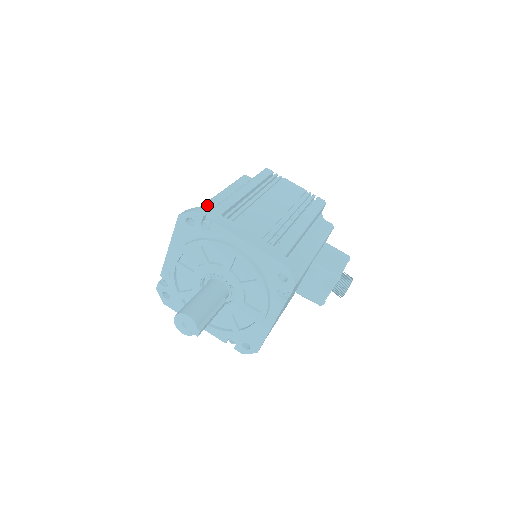
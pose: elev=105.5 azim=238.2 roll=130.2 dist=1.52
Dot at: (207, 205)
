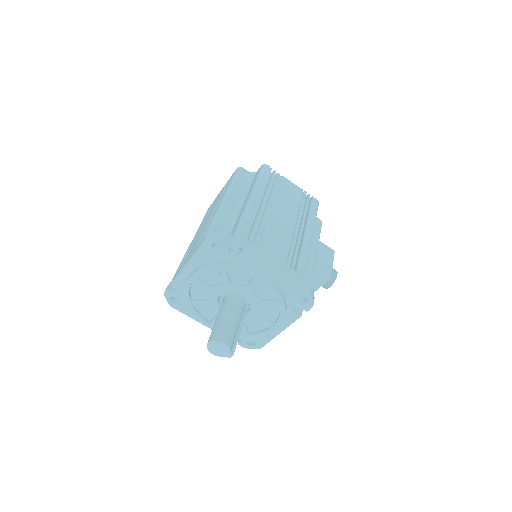
Dot at: (220, 216)
